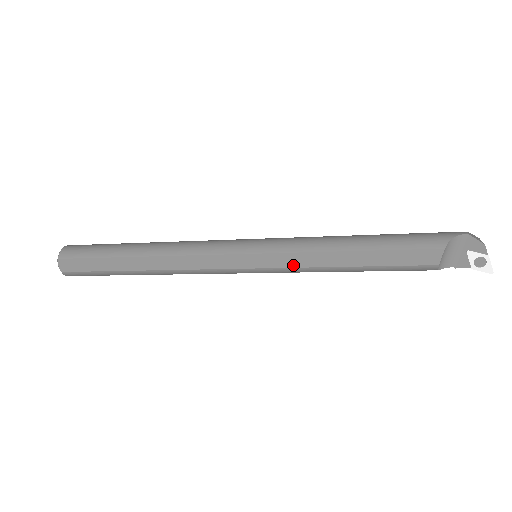
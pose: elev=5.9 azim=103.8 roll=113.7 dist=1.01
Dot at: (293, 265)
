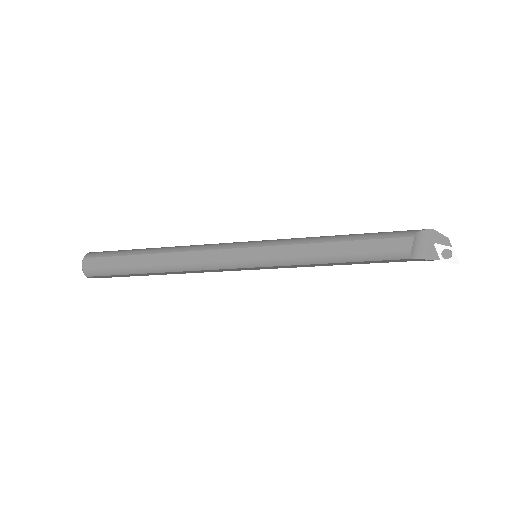
Dot at: (287, 256)
